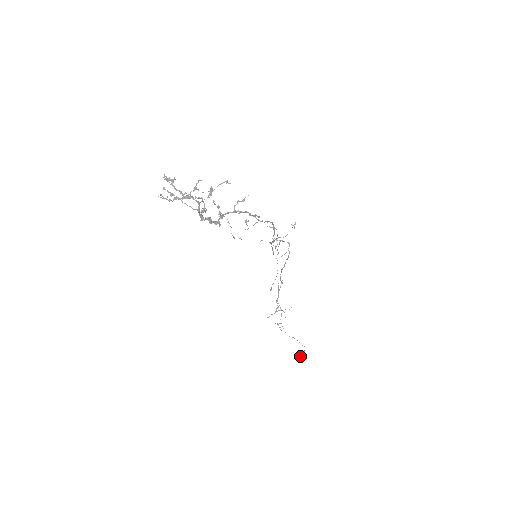
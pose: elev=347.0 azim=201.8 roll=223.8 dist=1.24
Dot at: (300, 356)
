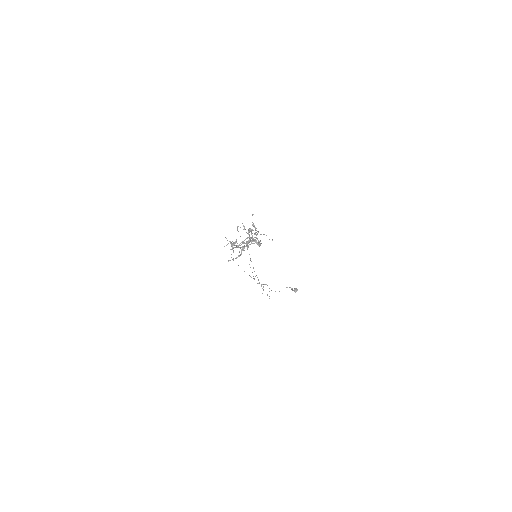
Dot at: occluded
